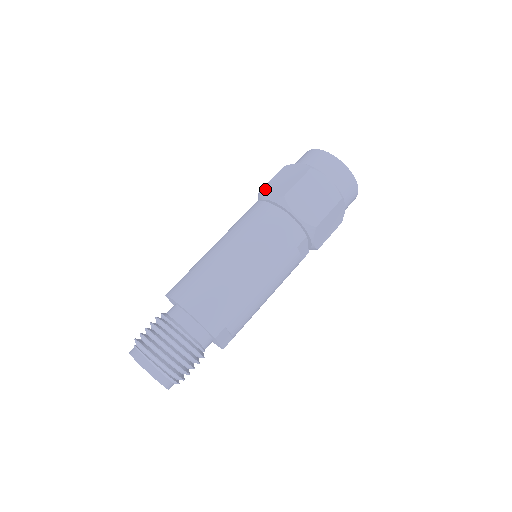
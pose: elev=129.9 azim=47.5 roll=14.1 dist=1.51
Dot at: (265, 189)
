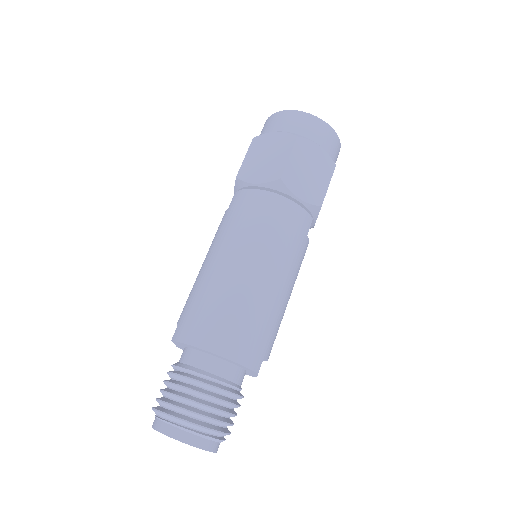
Dot at: (244, 172)
